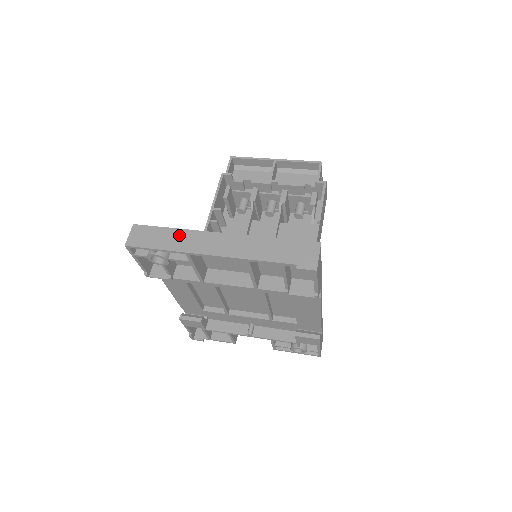
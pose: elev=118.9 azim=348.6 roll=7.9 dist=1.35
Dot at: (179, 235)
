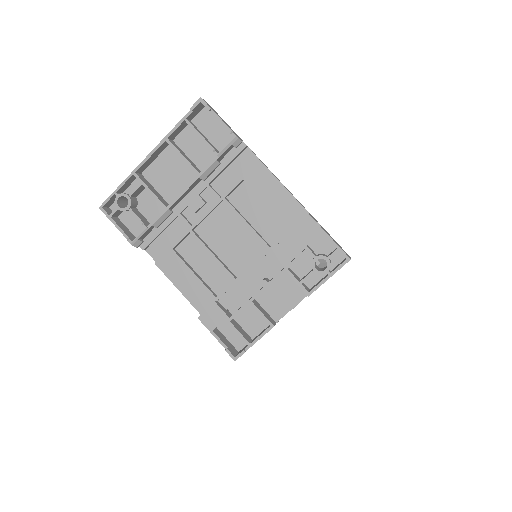
Dot at: (132, 180)
